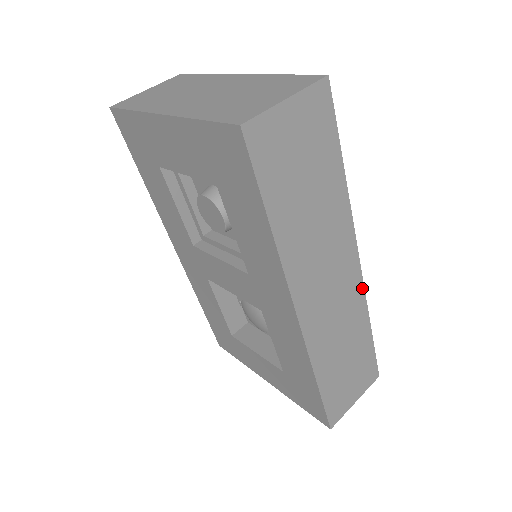
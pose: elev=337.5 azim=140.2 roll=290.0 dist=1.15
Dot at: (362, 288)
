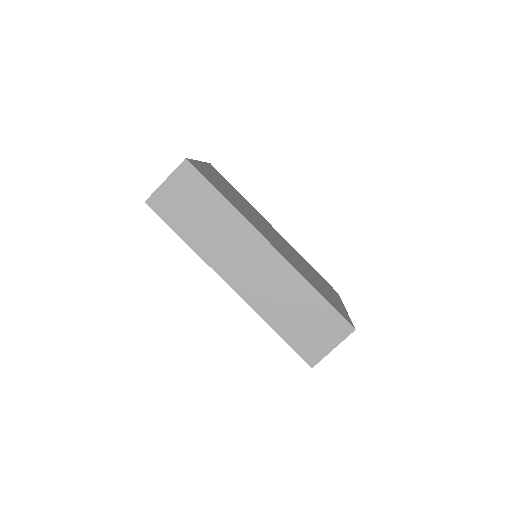
Dot at: (287, 263)
